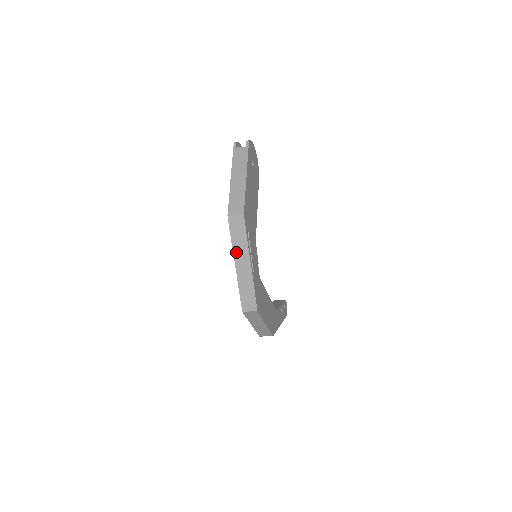
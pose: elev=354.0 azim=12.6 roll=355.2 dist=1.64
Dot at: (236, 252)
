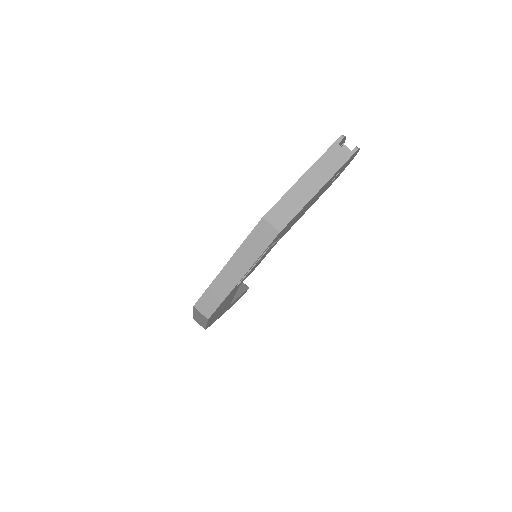
Dot at: (238, 256)
